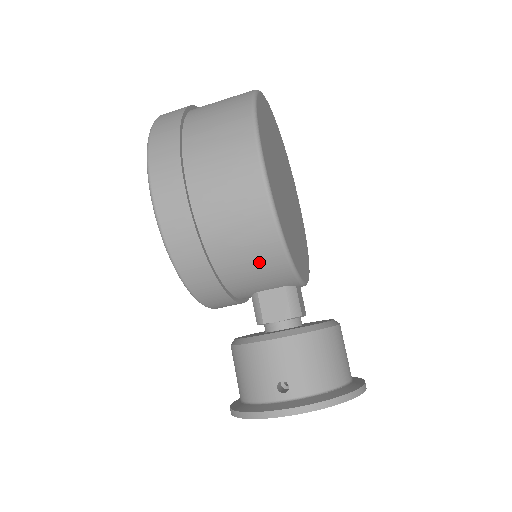
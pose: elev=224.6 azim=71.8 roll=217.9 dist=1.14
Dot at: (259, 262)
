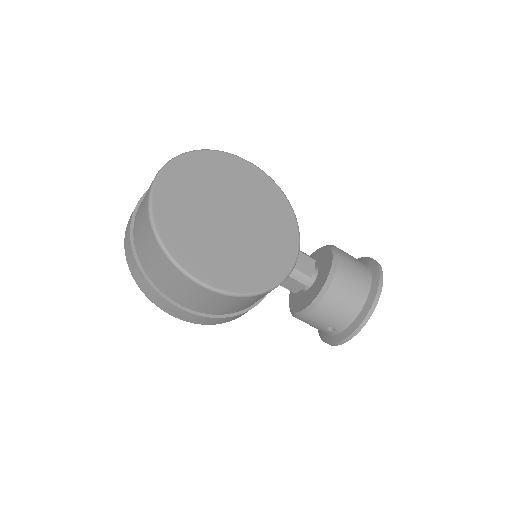
Dot at: occluded
